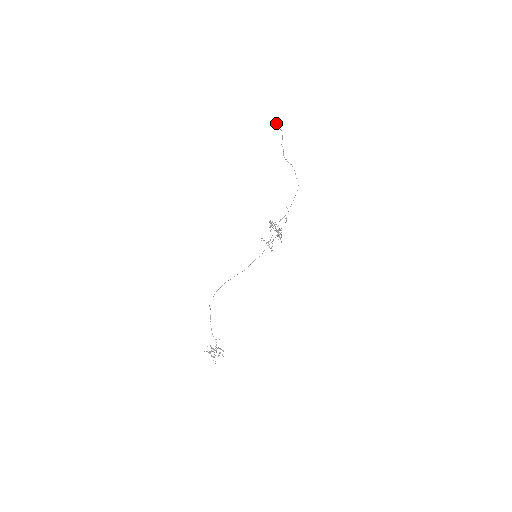
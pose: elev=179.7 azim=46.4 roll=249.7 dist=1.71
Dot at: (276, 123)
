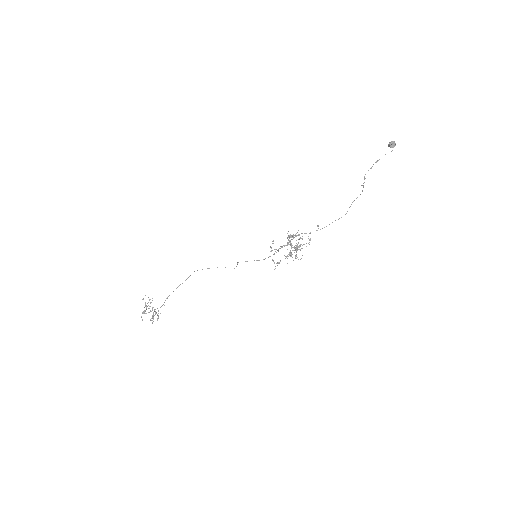
Dot at: (393, 141)
